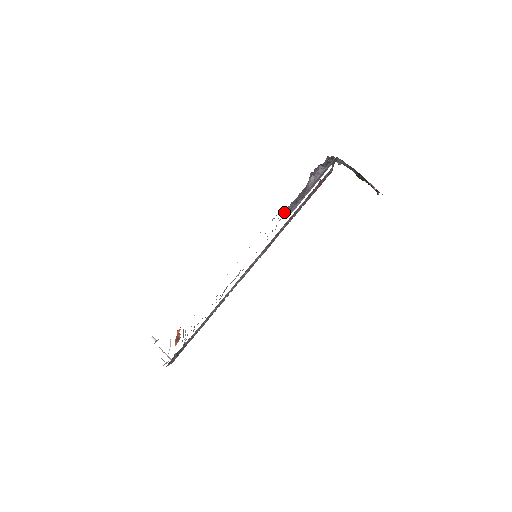
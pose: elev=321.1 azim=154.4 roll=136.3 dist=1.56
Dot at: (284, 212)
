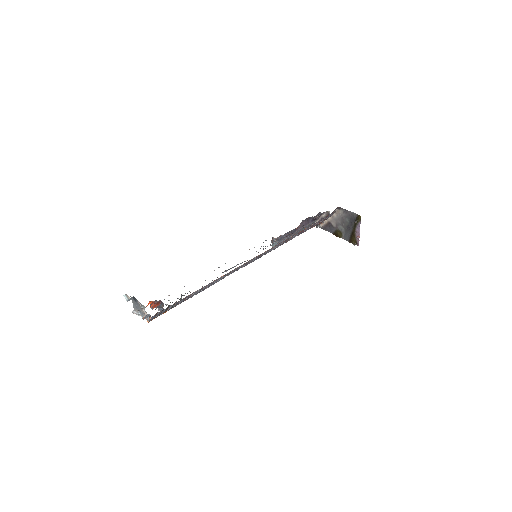
Dot at: (277, 238)
